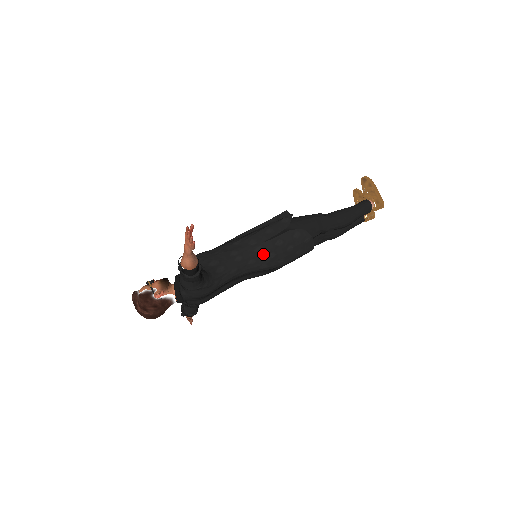
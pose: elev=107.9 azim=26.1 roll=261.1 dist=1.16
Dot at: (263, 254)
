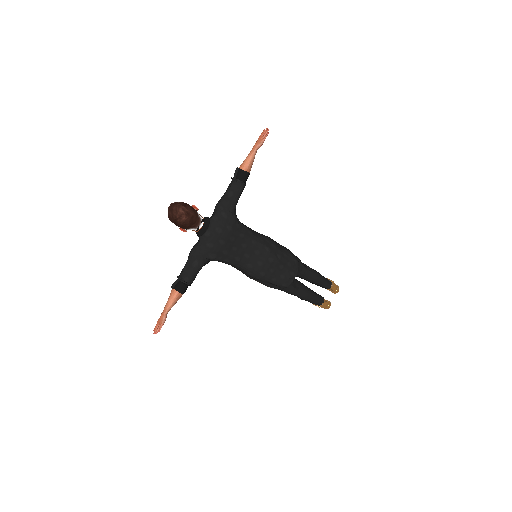
Dot at: (269, 241)
